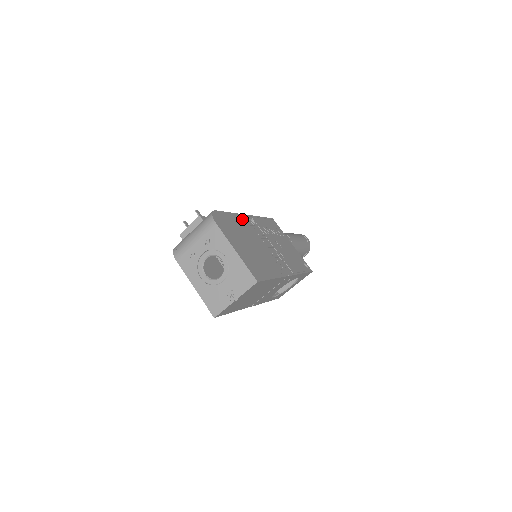
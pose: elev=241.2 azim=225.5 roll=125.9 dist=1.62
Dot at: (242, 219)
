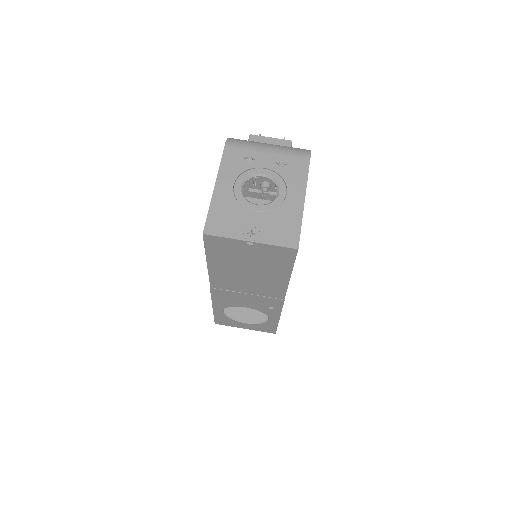
Dot at: occluded
